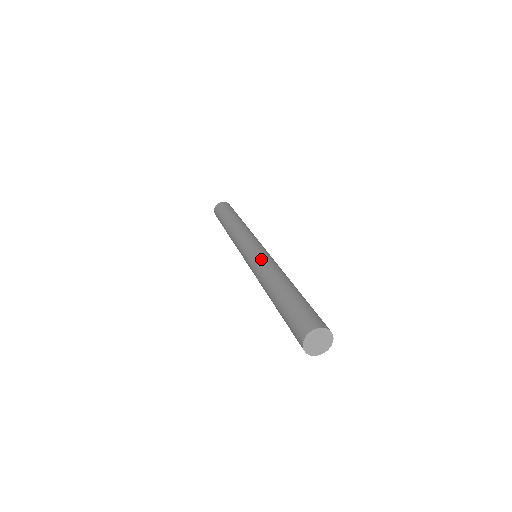
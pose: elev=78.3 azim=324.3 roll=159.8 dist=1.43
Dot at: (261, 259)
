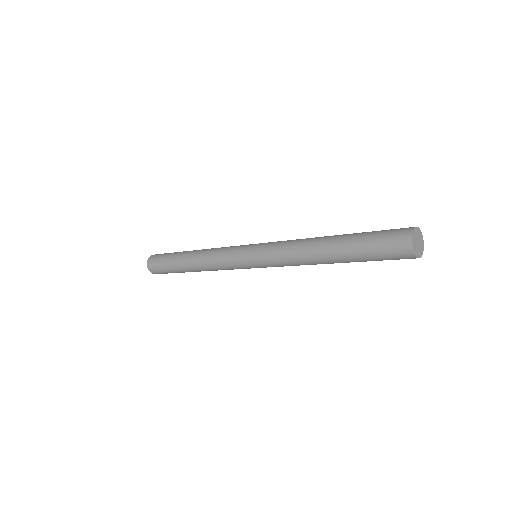
Dot at: (275, 250)
